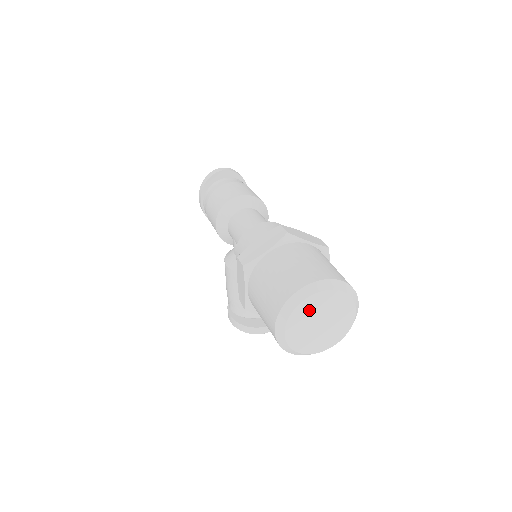
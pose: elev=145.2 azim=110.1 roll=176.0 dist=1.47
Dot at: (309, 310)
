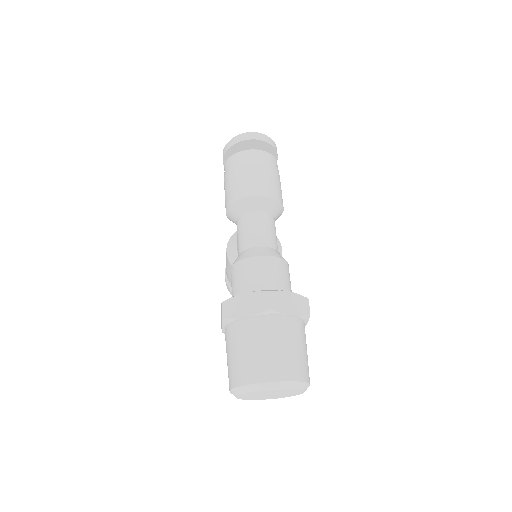
Dot at: (260, 393)
